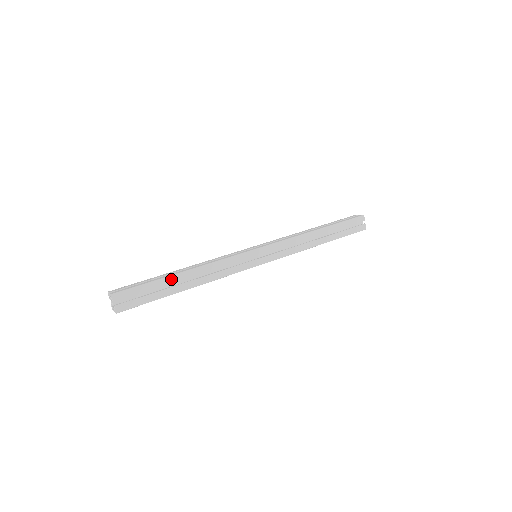
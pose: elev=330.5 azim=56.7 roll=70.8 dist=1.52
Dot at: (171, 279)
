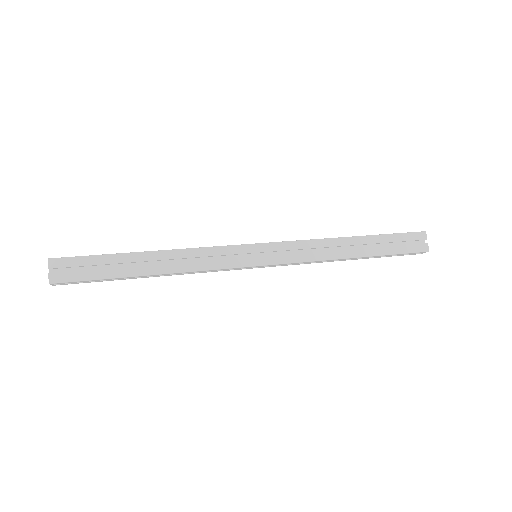
Dot at: (129, 257)
